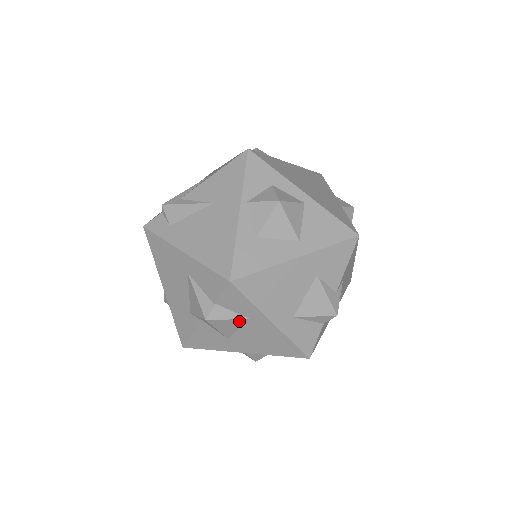
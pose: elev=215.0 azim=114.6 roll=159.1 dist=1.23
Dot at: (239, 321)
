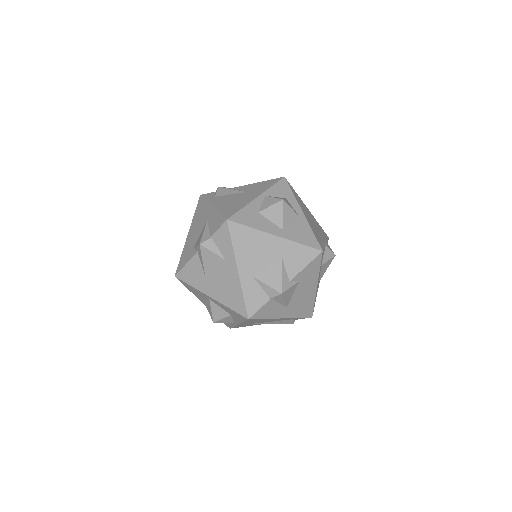
Dot at: (218, 259)
